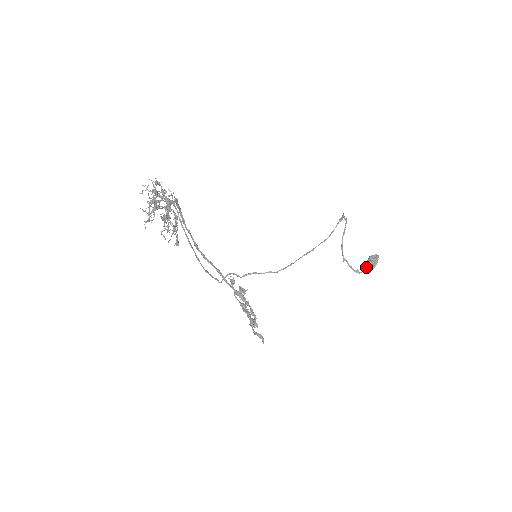
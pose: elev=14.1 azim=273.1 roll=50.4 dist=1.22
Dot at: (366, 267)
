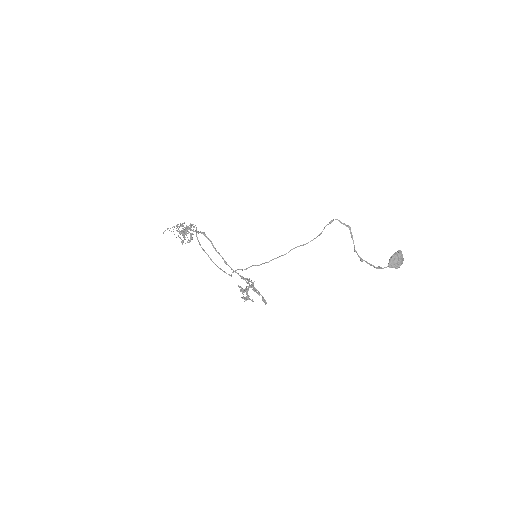
Dot at: (391, 263)
